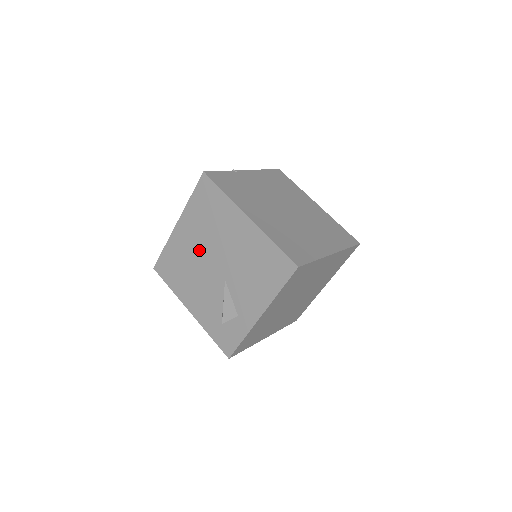
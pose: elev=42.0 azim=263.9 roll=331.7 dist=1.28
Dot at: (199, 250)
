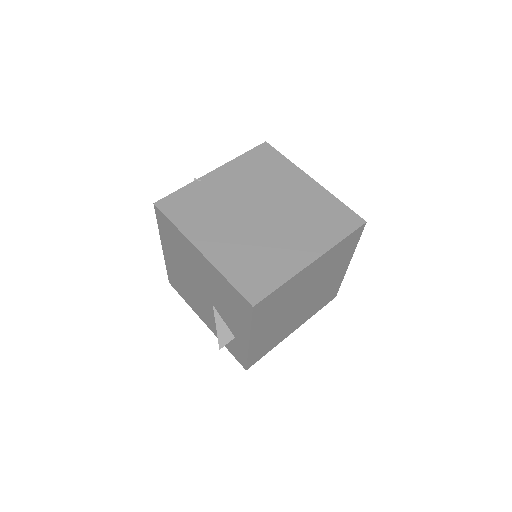
Dot at: (186, 274)
